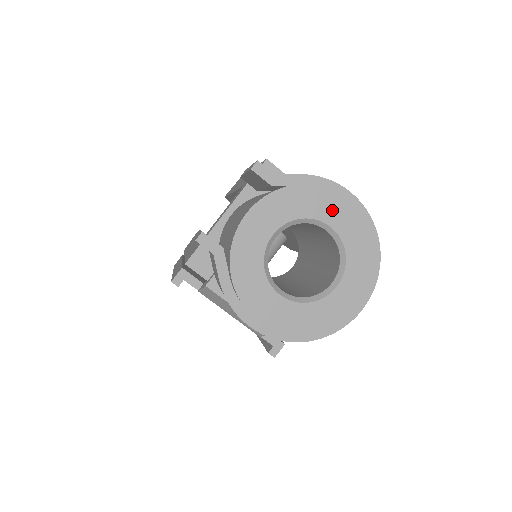
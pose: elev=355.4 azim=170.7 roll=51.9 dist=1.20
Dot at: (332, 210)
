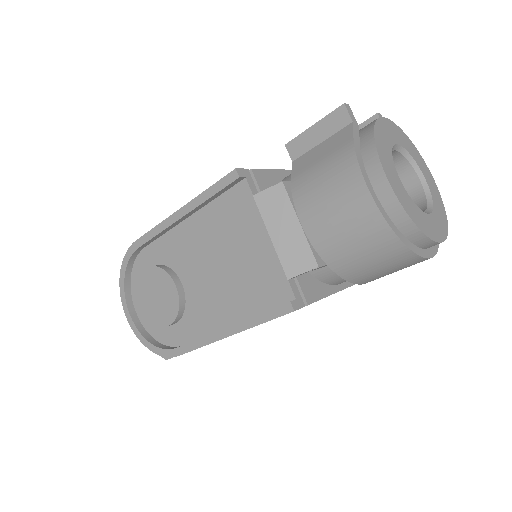
Dot at: (425, 171)
